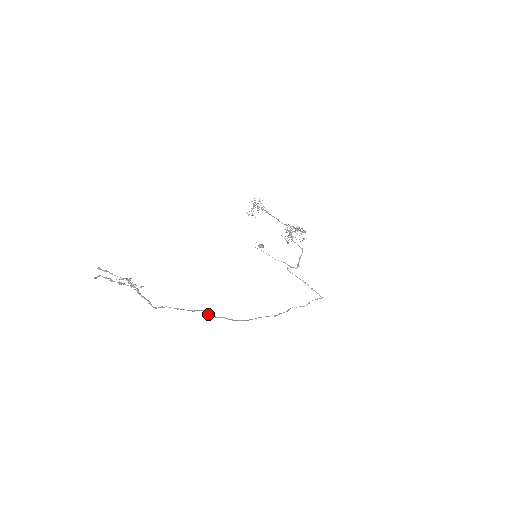
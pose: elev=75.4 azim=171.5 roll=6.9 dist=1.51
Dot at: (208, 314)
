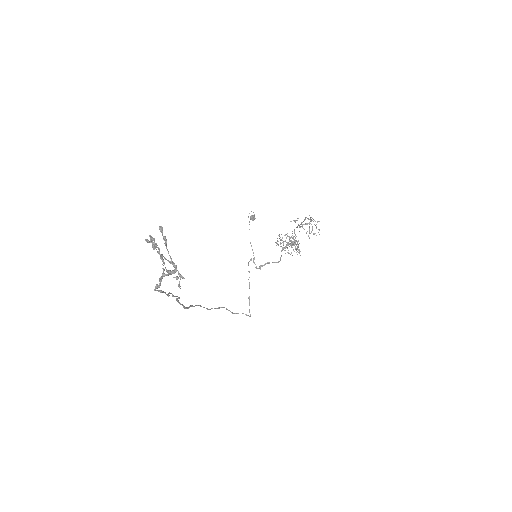
Dot at: (177, 298)
